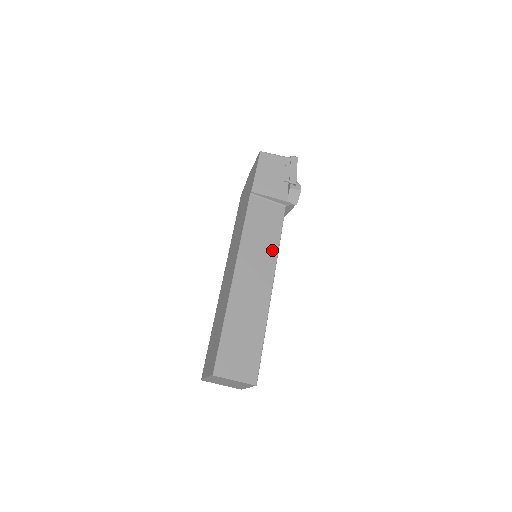
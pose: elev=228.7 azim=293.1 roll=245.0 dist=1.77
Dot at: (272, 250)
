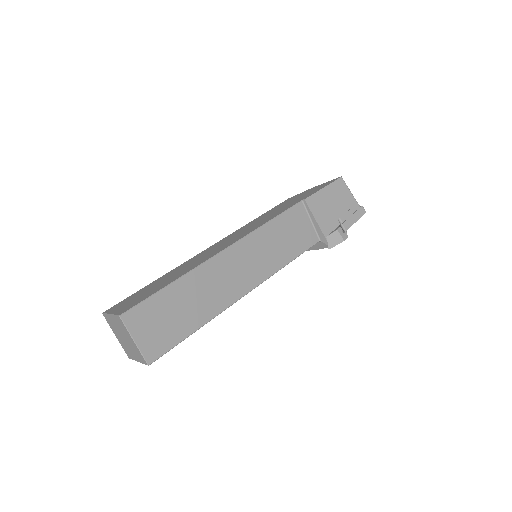
Dot at: (276, 263)
